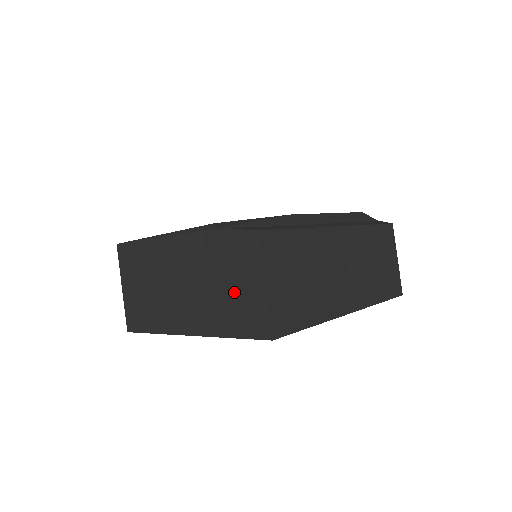
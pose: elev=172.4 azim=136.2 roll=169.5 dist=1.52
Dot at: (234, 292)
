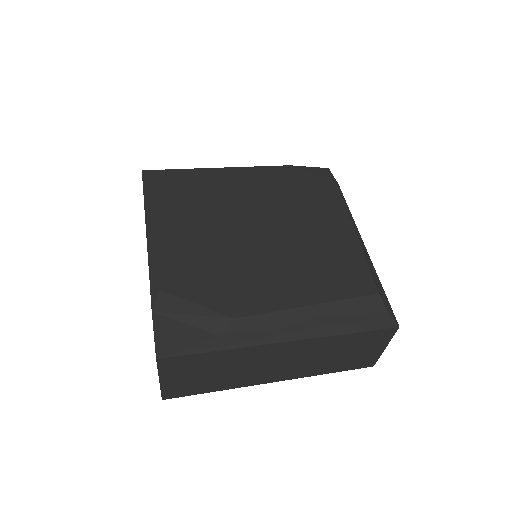
Dot at: occluded
